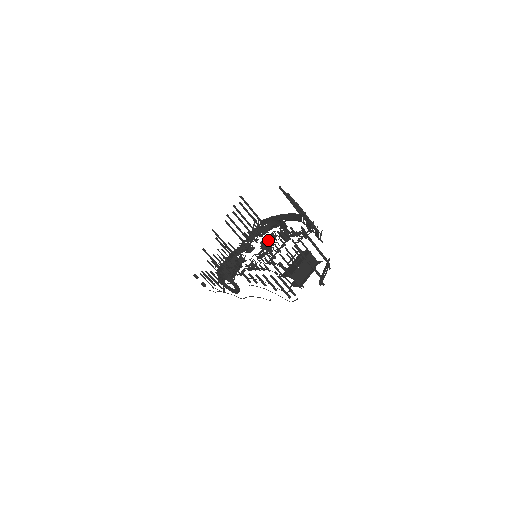
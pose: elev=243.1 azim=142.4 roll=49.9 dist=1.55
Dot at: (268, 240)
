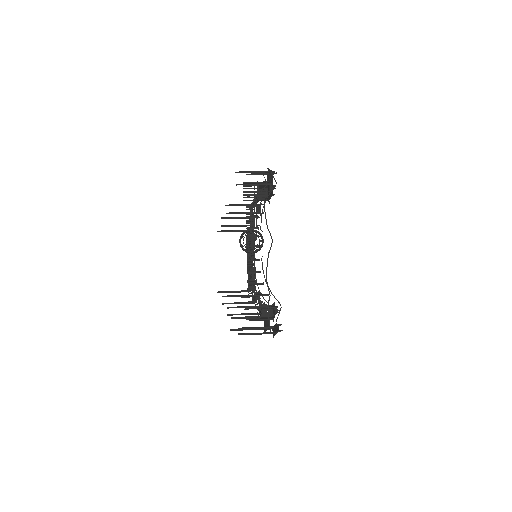
Dot at: (254, 258)
